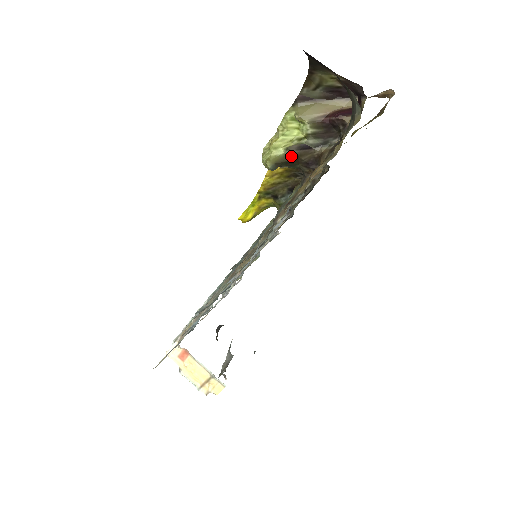
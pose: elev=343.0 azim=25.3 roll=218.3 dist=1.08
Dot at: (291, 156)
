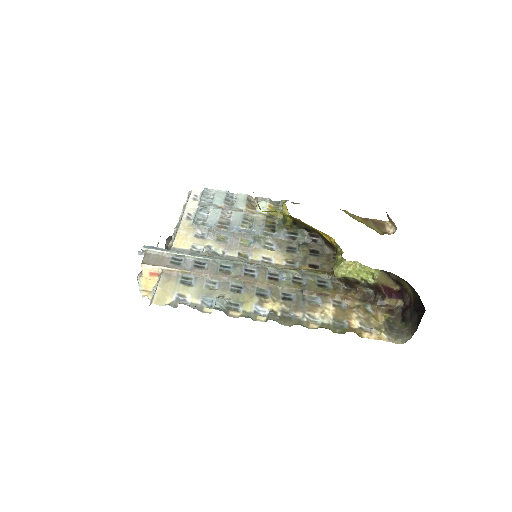
Dot at: (349, 279)
